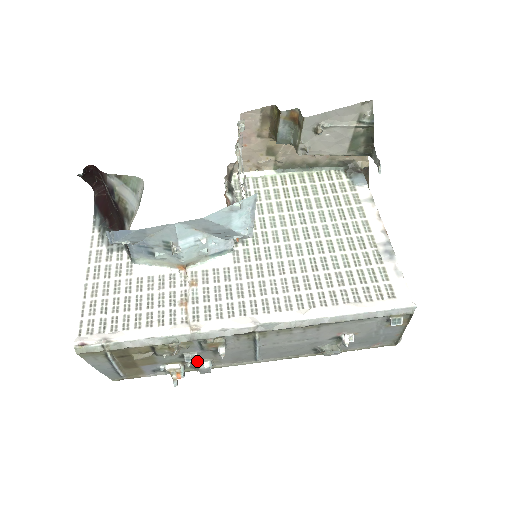
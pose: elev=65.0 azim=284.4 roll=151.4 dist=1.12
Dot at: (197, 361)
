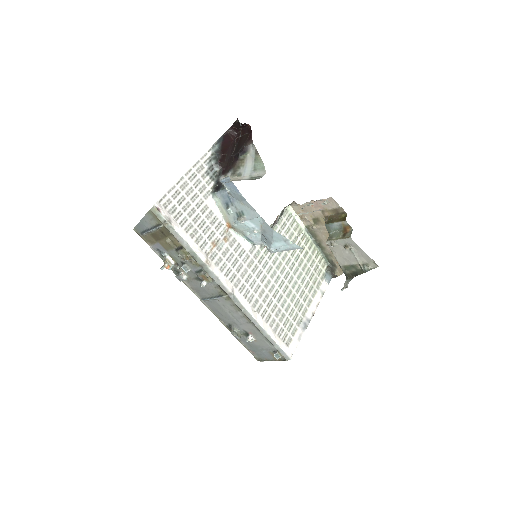
Dot at: (183, 271)
